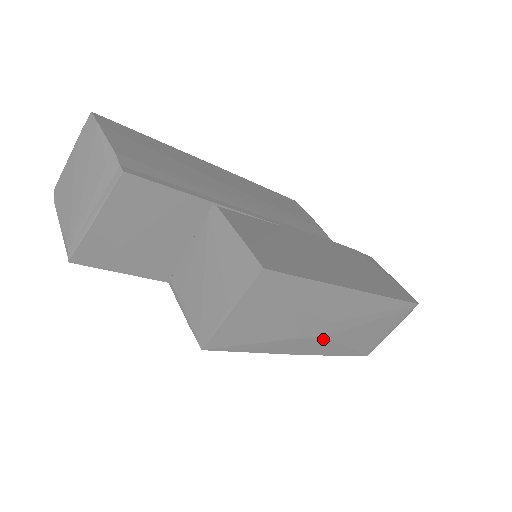
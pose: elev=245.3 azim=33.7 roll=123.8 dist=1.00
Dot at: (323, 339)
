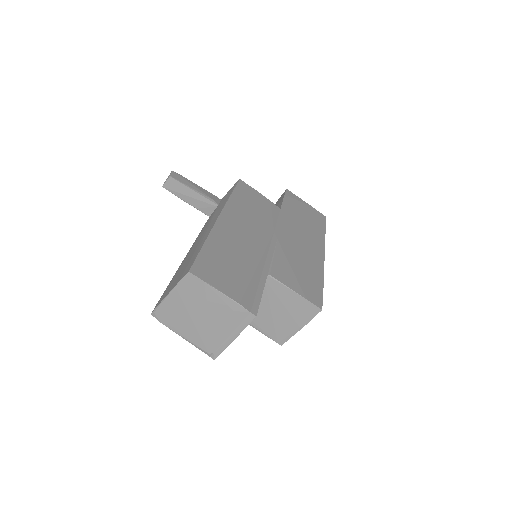
Dot at: occluded
